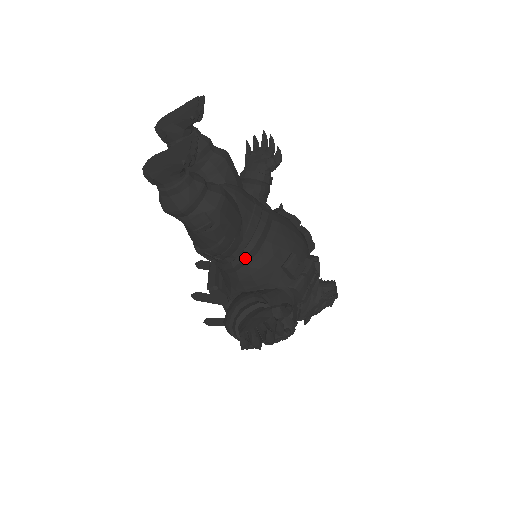
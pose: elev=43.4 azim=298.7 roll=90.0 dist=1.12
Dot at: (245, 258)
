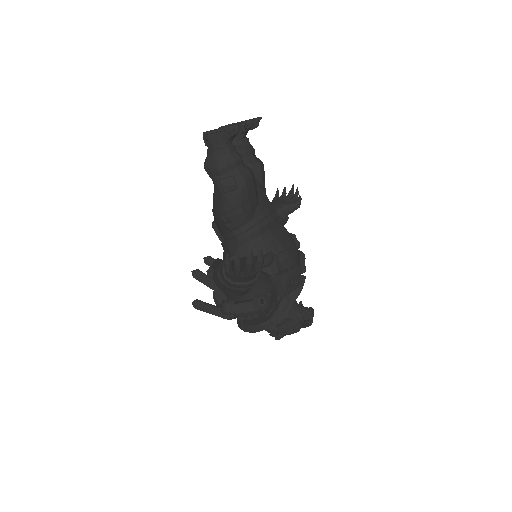
Dot at: (249, 236)
